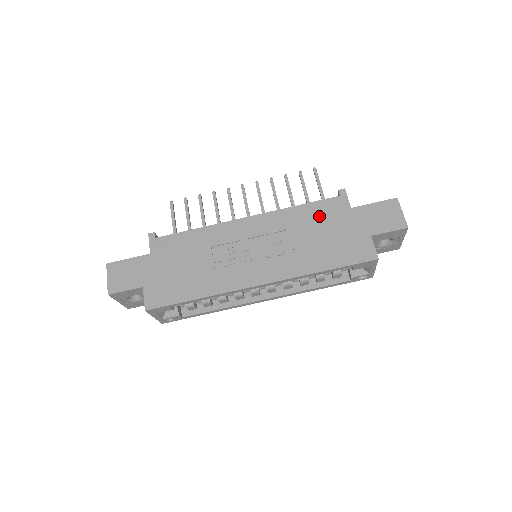
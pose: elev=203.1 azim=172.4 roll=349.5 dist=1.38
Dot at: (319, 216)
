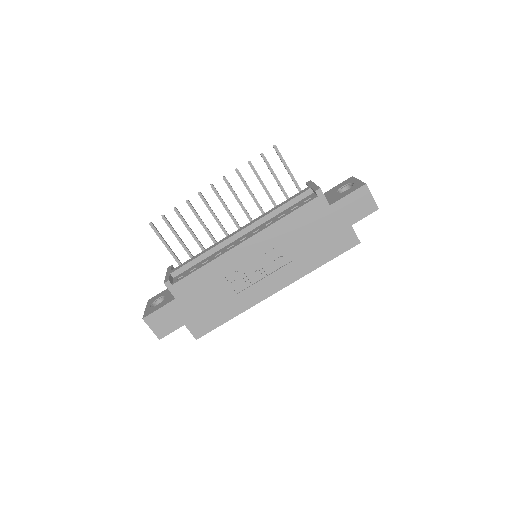
Dot at: (305, 221)
